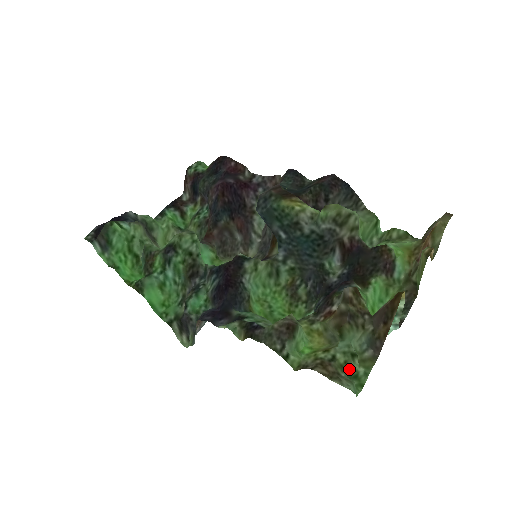
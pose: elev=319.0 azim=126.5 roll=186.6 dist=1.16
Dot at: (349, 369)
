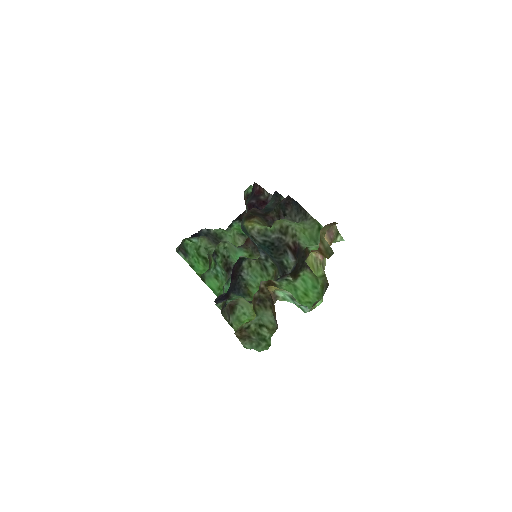
Dot at: (258, 334)
